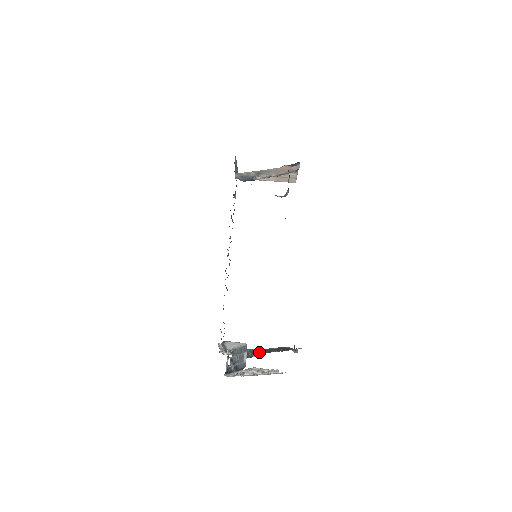
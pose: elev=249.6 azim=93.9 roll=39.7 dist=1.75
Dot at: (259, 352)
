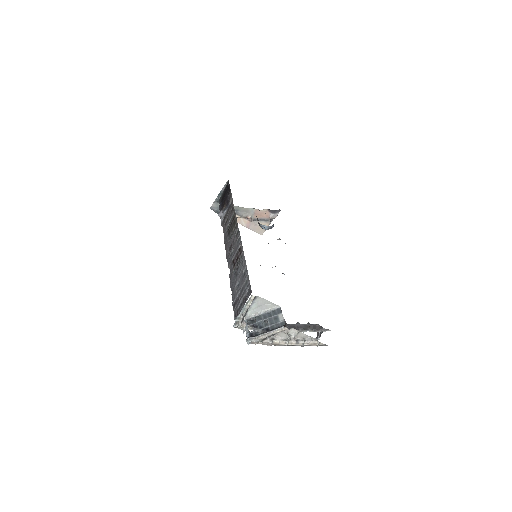
Dot at: occluded
